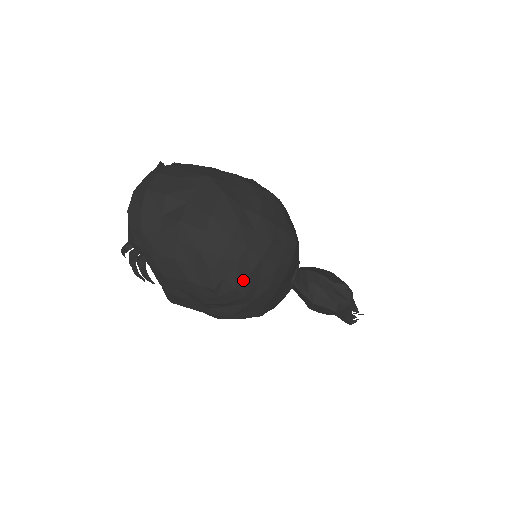
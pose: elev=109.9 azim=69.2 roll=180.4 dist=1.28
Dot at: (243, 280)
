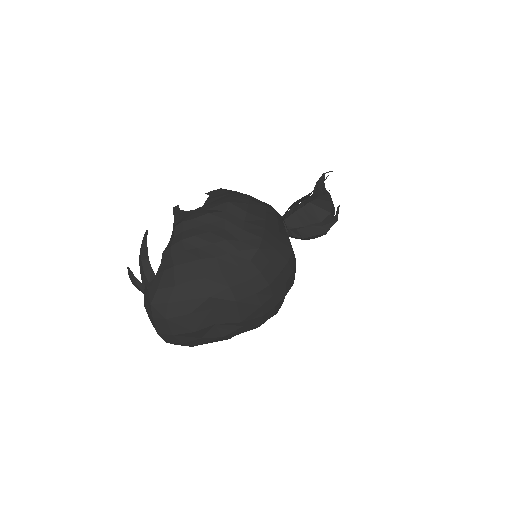
Dot at: occluded
